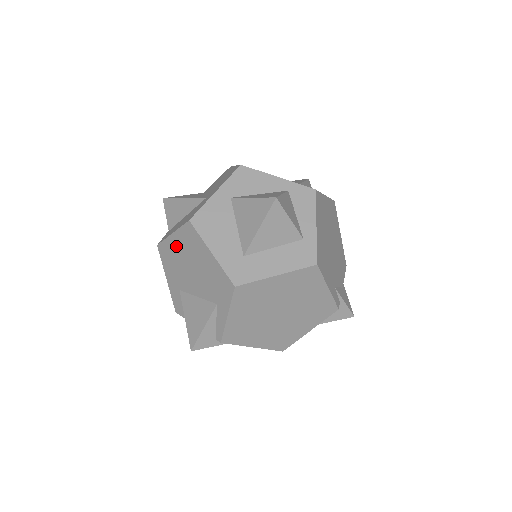
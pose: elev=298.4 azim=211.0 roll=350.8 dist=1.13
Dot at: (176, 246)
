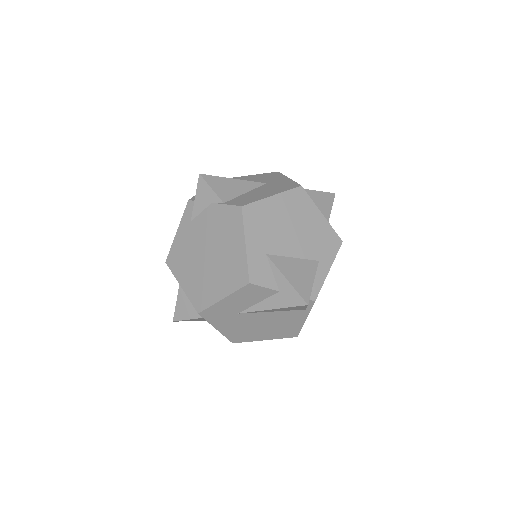
Dot at: (276, 207)
